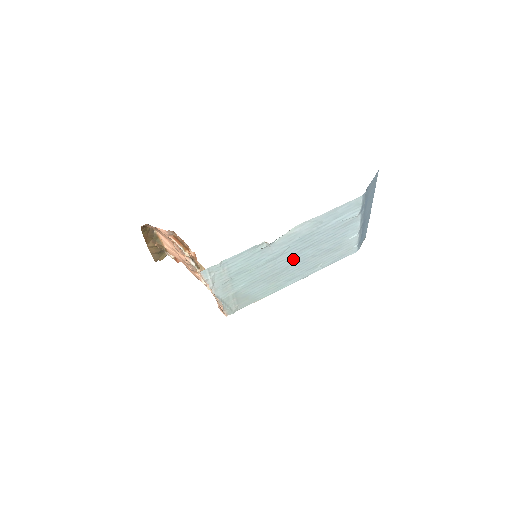
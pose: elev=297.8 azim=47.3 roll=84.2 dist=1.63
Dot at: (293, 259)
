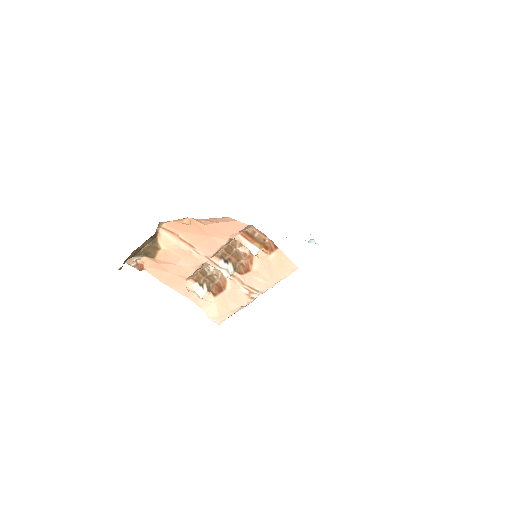
Dot at: occluded
